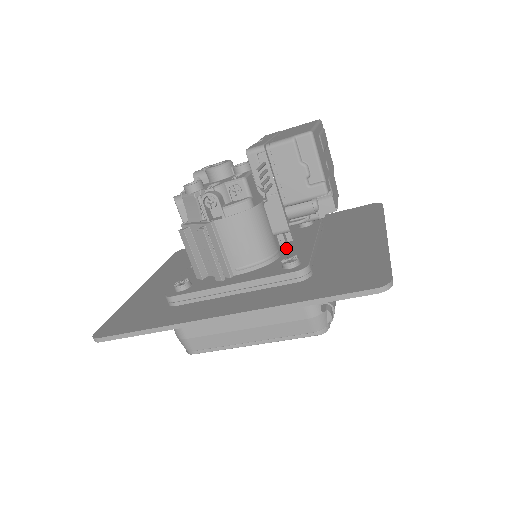
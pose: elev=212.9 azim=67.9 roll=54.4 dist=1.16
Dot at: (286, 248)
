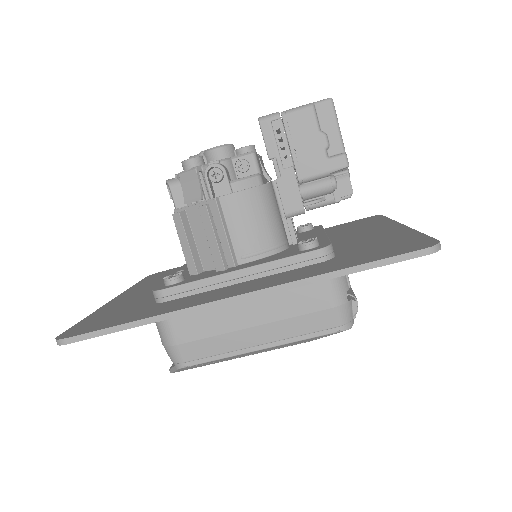
Dot at: (295, 239)
